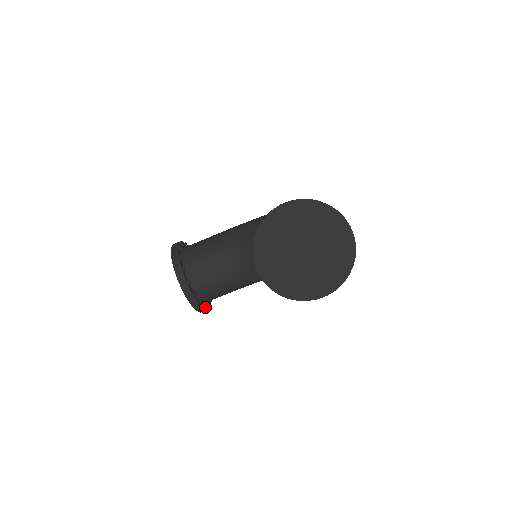
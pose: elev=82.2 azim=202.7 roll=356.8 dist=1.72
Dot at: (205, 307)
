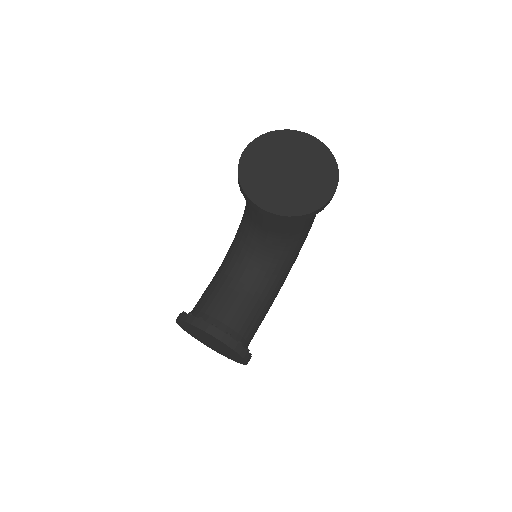
Dot at: (246, 350)
